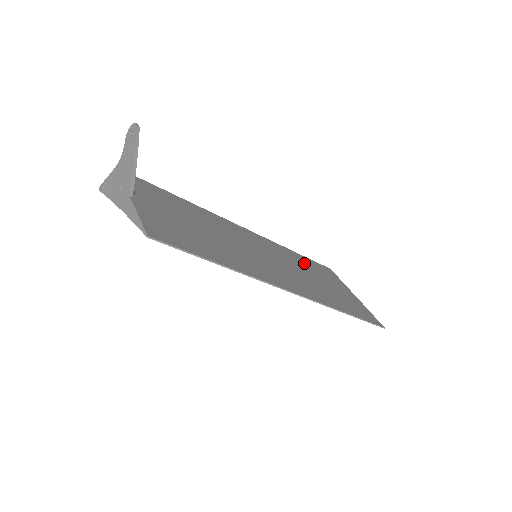
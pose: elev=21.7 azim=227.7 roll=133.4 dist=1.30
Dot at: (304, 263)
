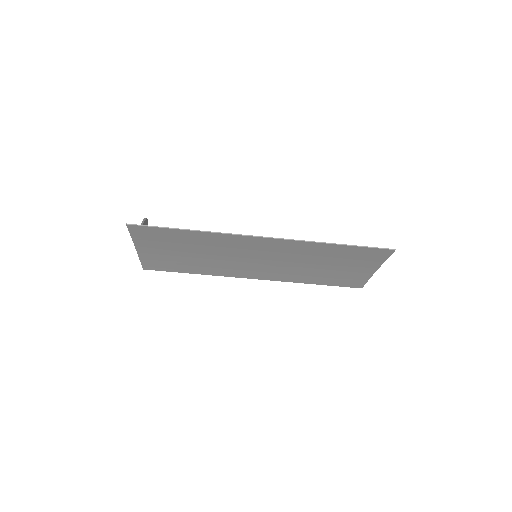
Dot at: occluded
